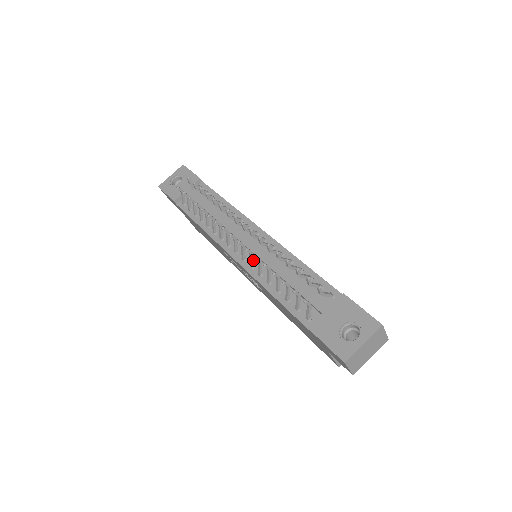
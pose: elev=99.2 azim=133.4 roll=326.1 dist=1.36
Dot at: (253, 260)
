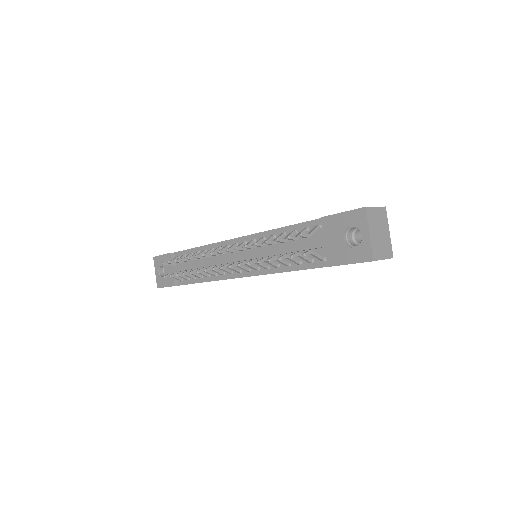
Dot at: (252, 265)
